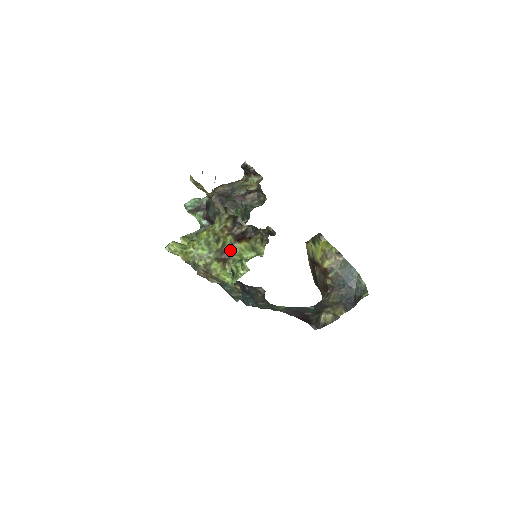
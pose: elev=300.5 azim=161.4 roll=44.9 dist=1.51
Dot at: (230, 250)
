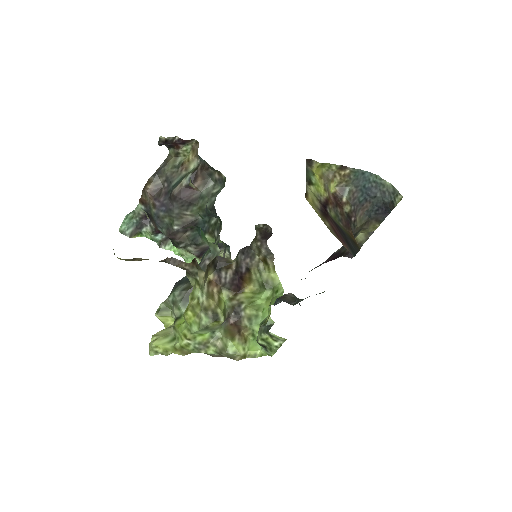
Dot at: (235, 308)
